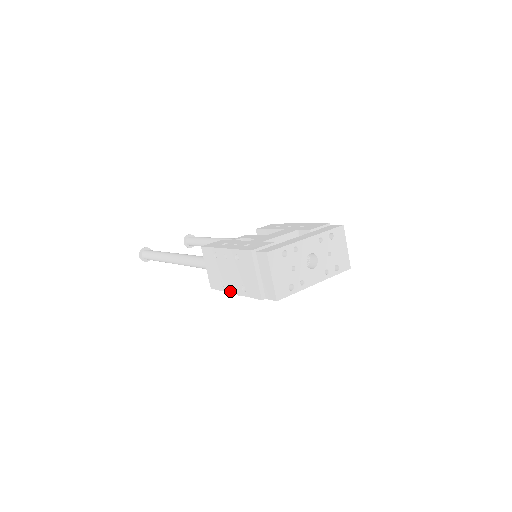
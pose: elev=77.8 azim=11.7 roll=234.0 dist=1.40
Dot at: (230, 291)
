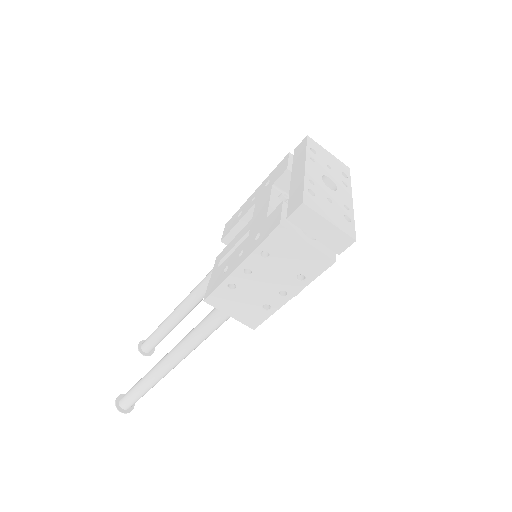
Dot at: (283, 302)
